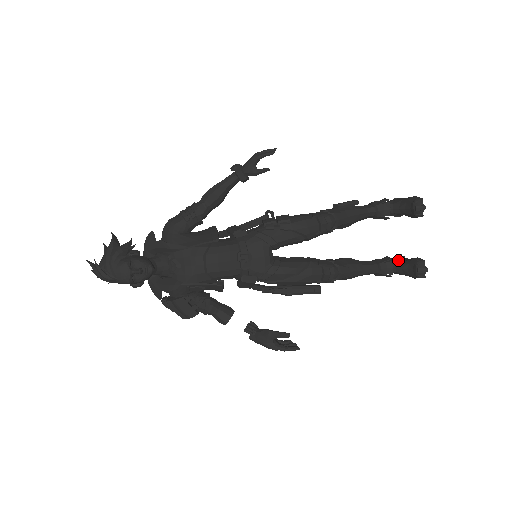
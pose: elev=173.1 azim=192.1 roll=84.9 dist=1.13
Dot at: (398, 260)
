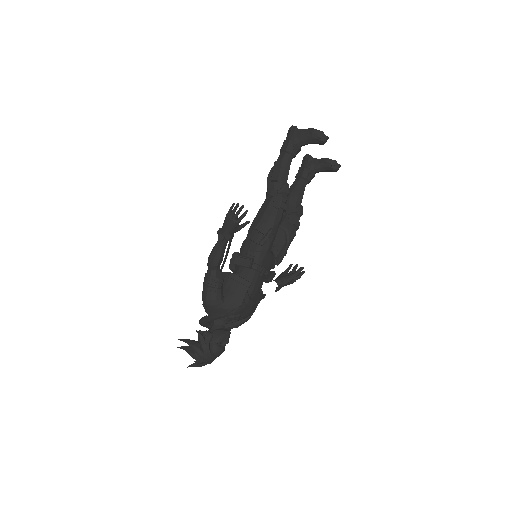
Dot at: (313, 165)
